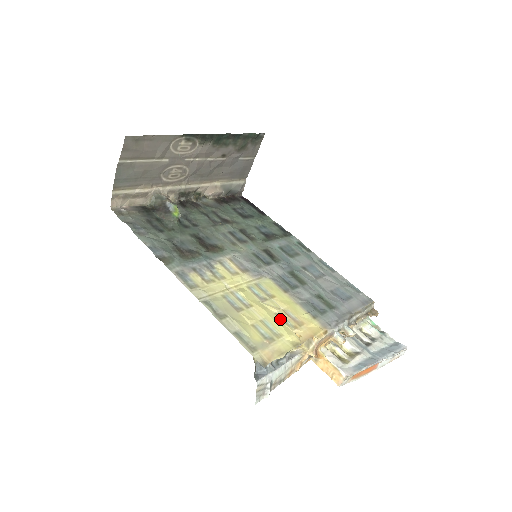
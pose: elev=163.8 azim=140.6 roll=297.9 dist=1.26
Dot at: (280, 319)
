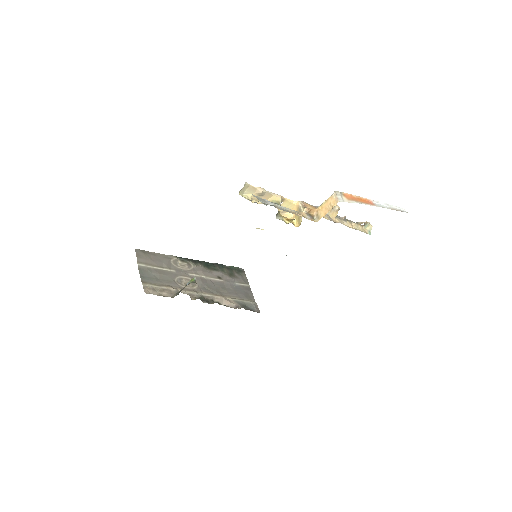
Dot at: occluded
